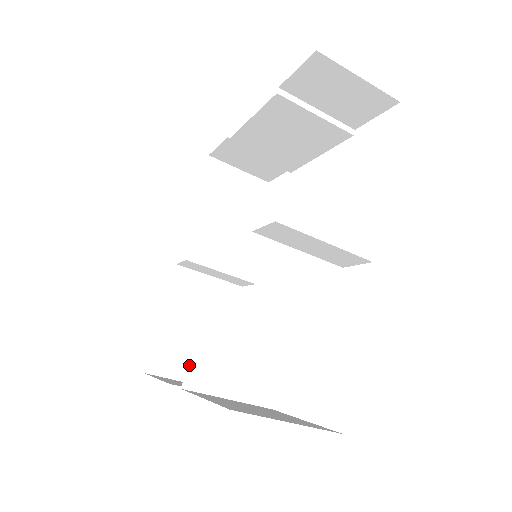
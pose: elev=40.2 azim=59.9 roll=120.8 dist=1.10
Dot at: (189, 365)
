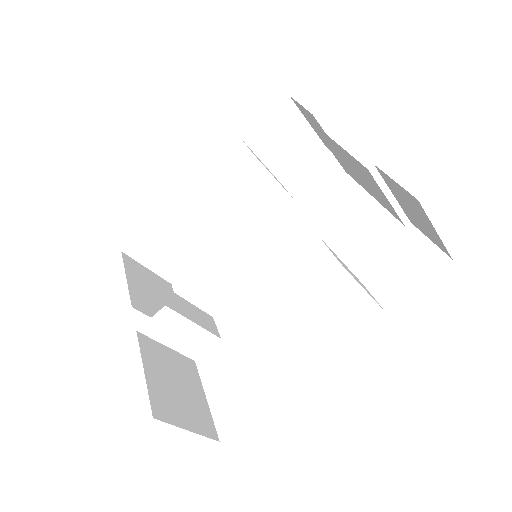
Dot at: (151, 319)
